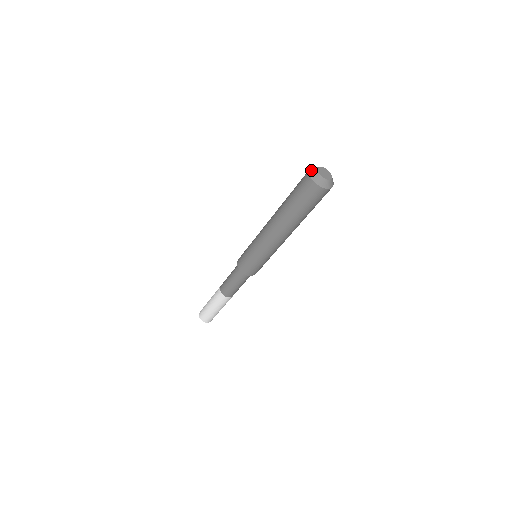
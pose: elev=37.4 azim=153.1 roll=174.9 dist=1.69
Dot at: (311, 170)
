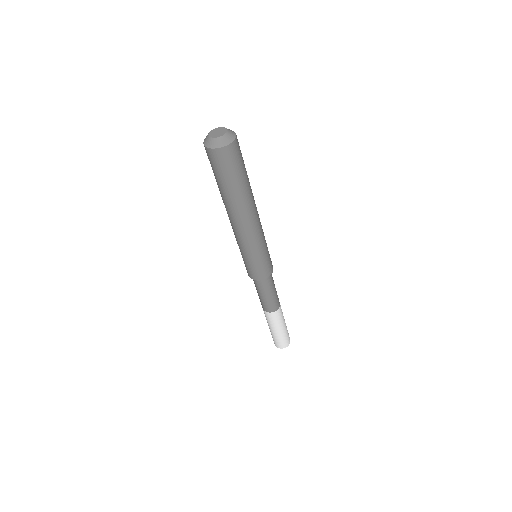
Dot at: (204, 139)
